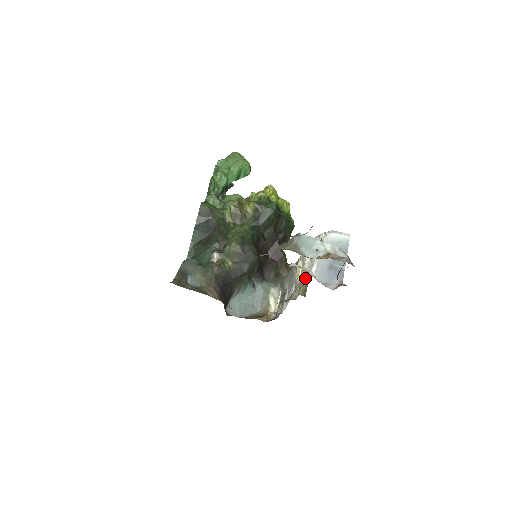
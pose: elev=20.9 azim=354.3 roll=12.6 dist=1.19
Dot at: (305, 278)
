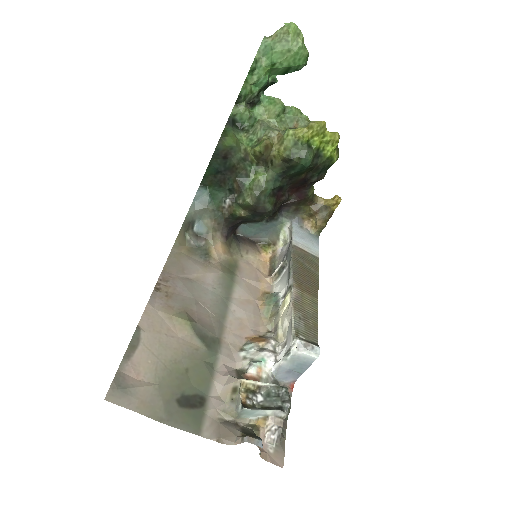
Dot at: (280, 332)
